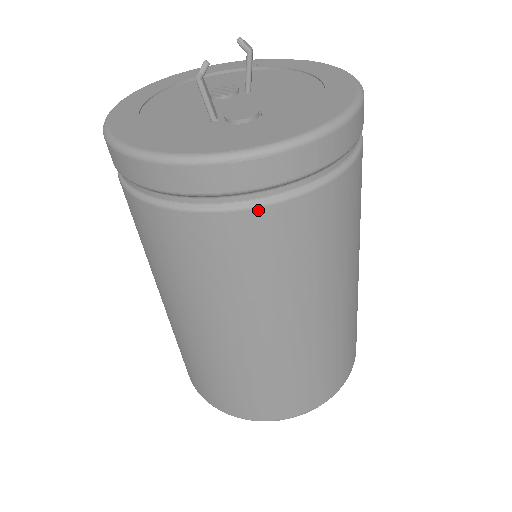
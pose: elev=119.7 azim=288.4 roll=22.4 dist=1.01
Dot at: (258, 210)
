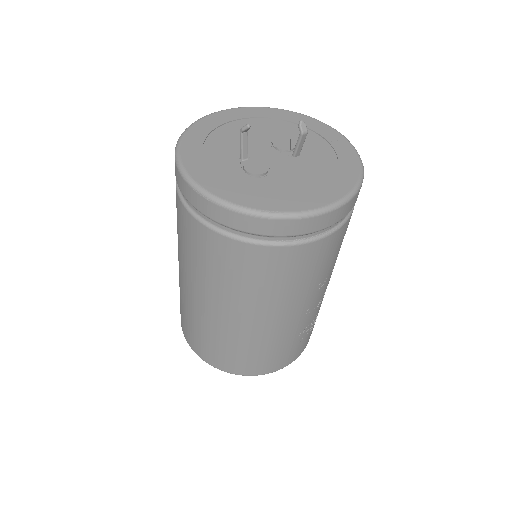
Dot at: (202, 225)
